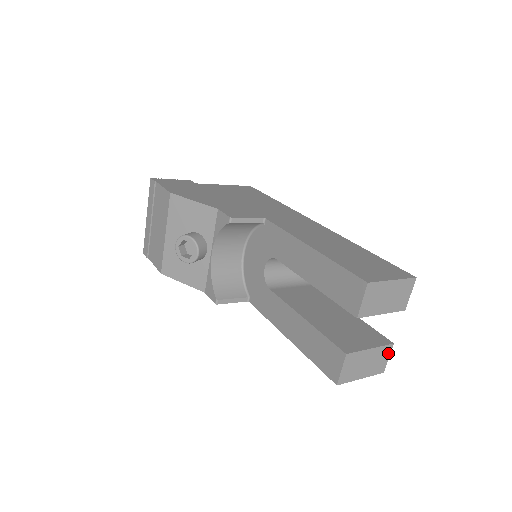
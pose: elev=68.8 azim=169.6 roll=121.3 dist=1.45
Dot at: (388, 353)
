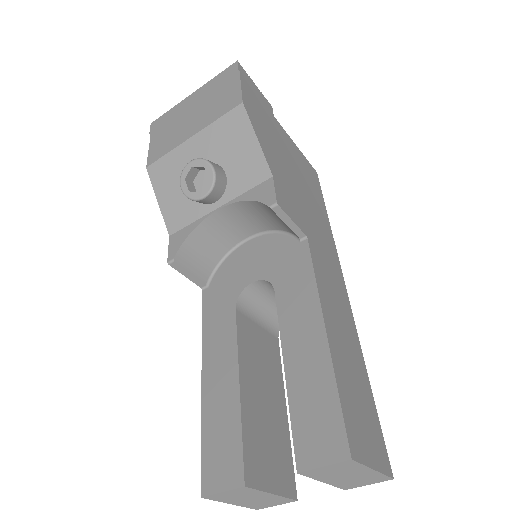
Dot at: (282, 502)
